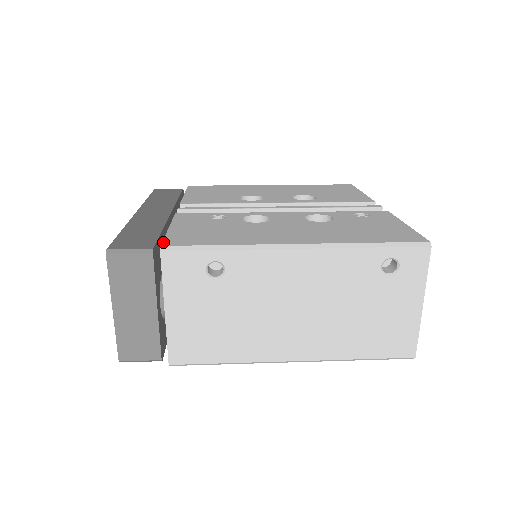
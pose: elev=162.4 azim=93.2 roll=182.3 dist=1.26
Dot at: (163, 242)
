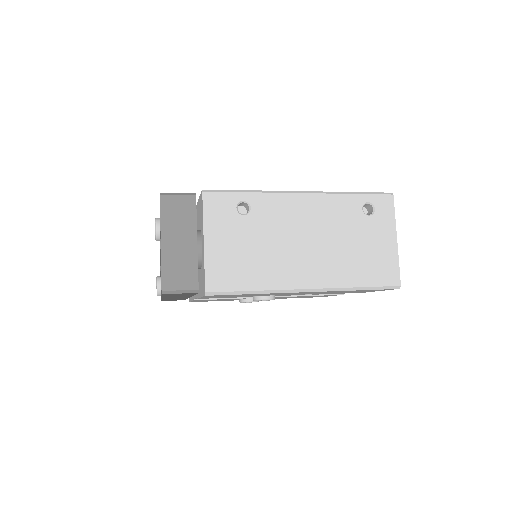
Dot at: occluded
